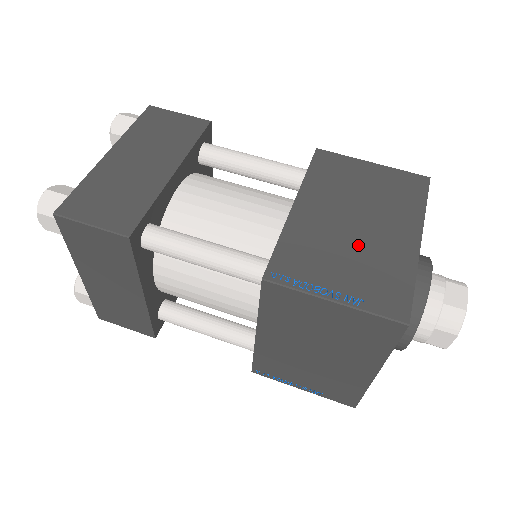
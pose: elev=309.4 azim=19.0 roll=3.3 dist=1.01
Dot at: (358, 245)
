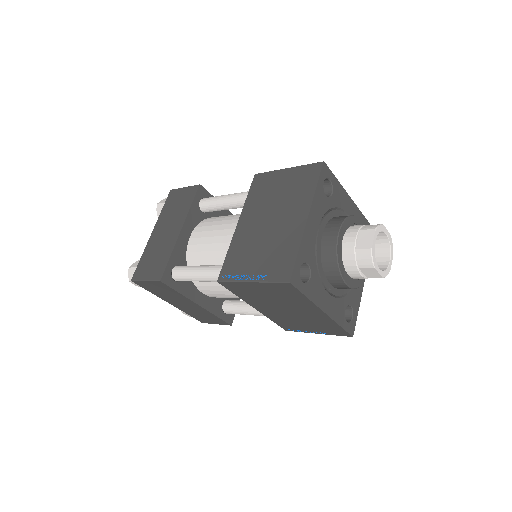
Dot at: (269, 238)
